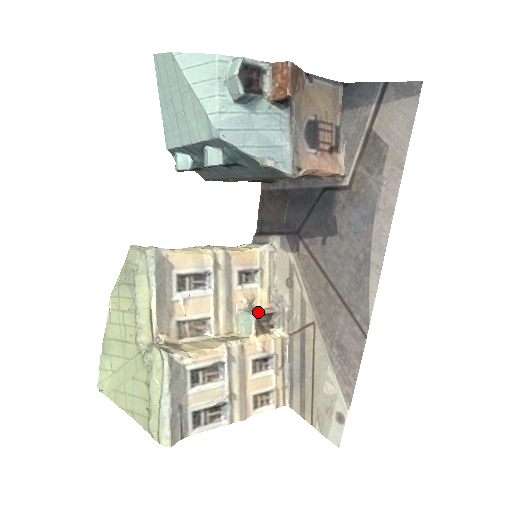
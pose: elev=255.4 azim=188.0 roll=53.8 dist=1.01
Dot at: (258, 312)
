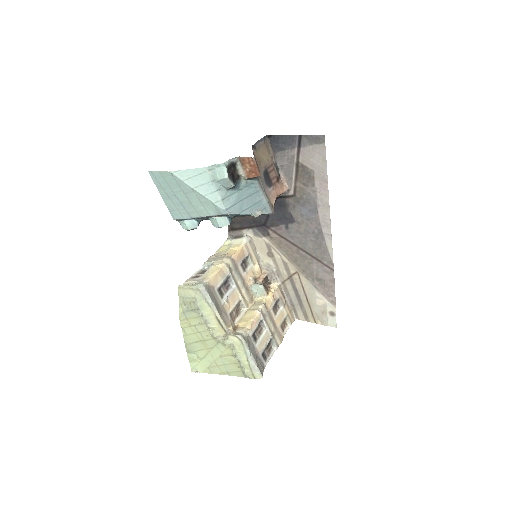
Dot at: (259, 280)
